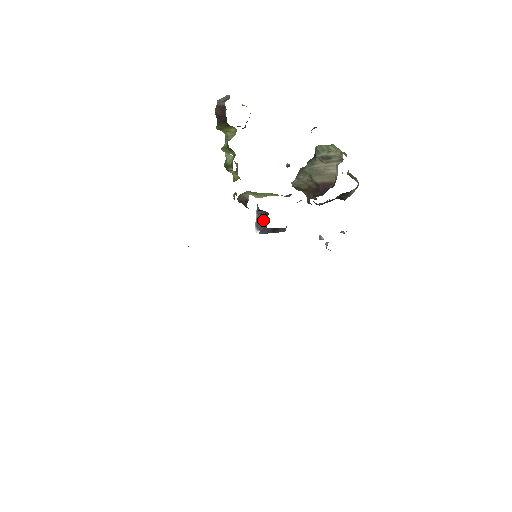
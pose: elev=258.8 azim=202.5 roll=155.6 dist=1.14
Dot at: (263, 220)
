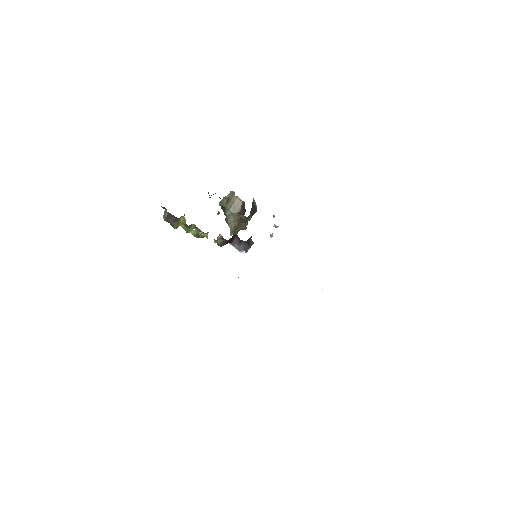
Dot at: (239, 244)
